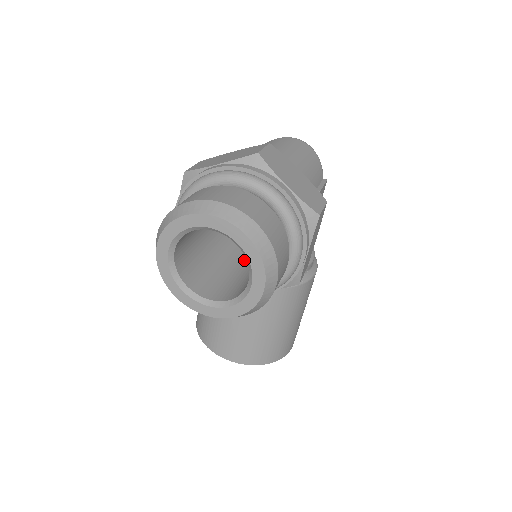
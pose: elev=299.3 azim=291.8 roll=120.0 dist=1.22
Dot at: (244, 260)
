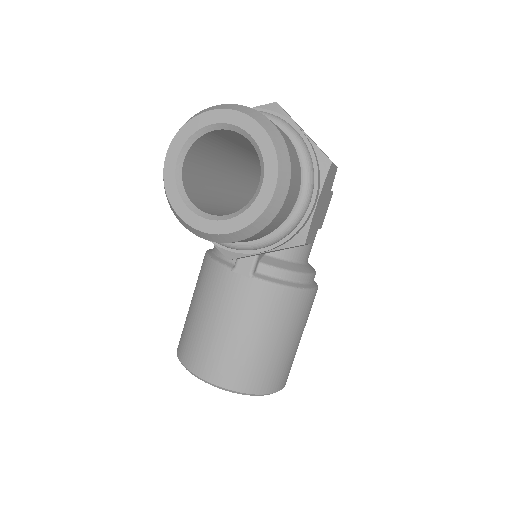
Dot at: occluded
